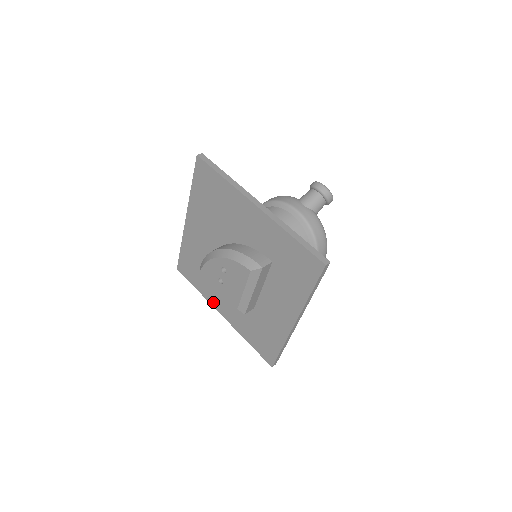
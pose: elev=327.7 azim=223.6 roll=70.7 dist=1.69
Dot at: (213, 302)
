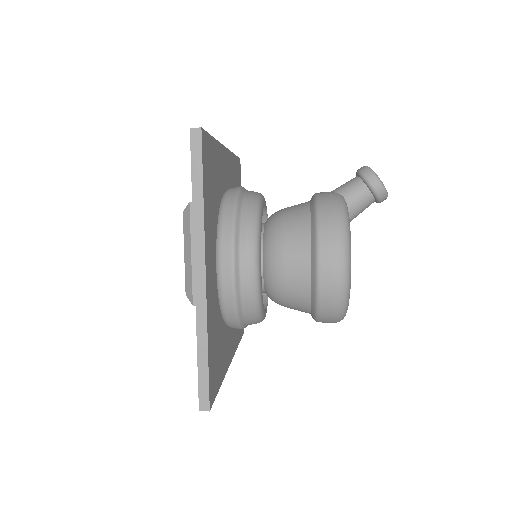
Dot at: occluded
